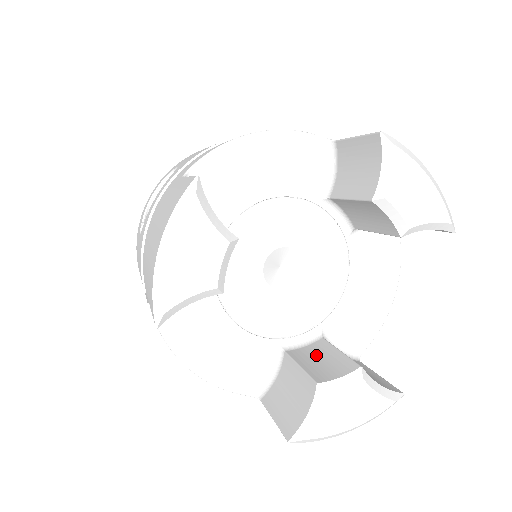
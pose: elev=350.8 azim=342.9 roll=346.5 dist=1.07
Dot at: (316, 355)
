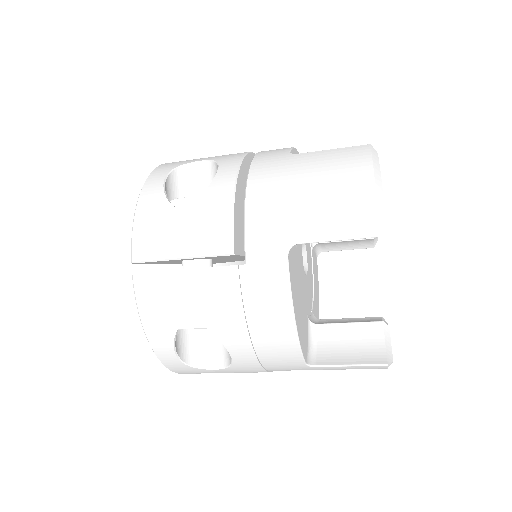
Dot at: (339, 322)
